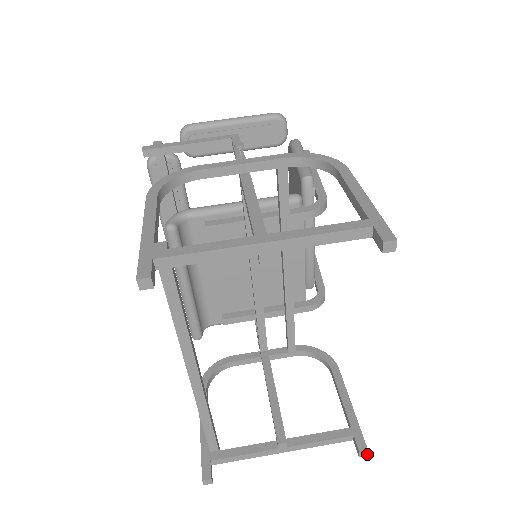
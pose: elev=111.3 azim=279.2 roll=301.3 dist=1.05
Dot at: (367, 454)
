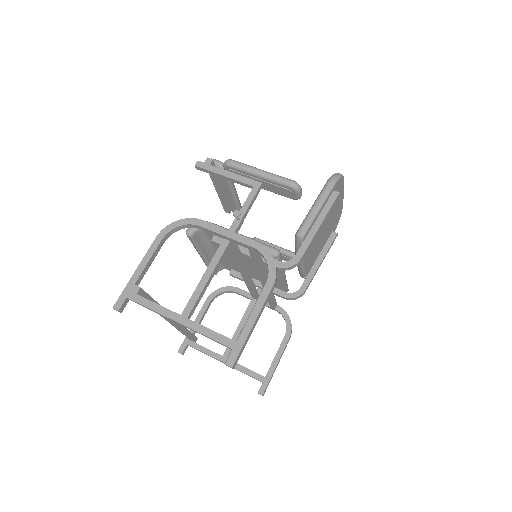
Dot at: (263, 395)
